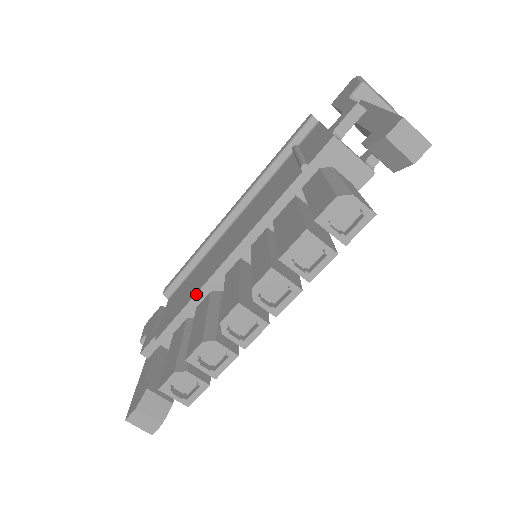
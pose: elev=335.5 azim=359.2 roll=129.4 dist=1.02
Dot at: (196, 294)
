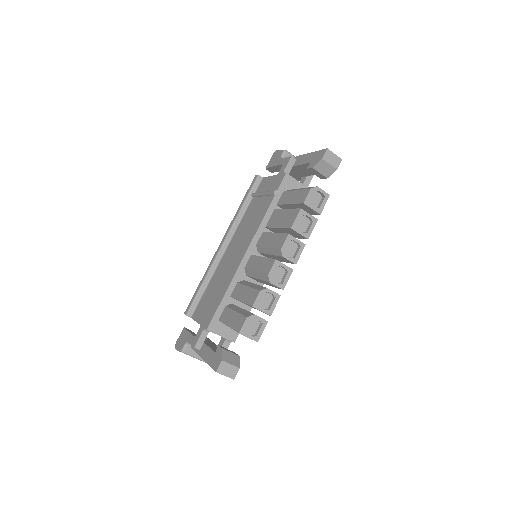
Dot at: (229, 286)
